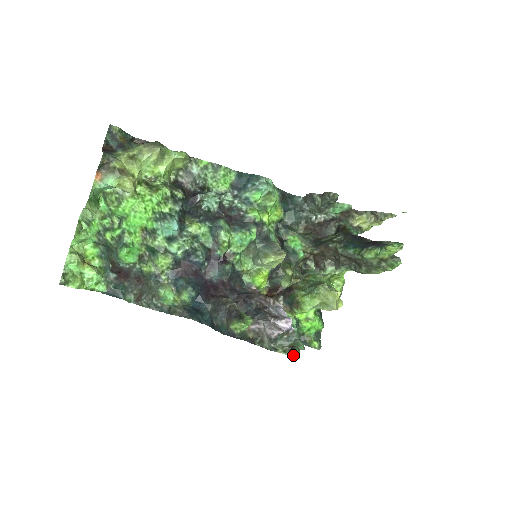
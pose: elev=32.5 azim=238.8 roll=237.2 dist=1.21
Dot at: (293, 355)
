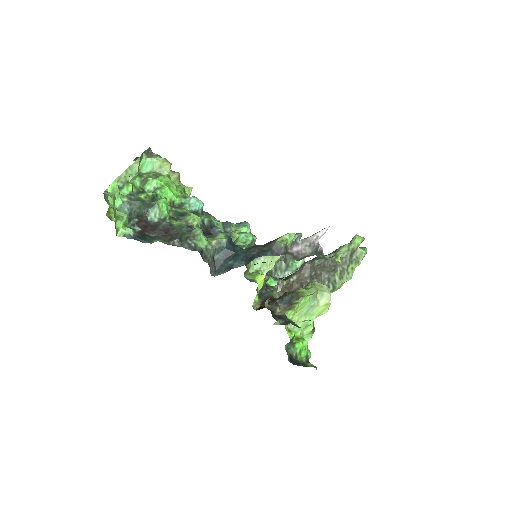
Dot at: (336, 257)
